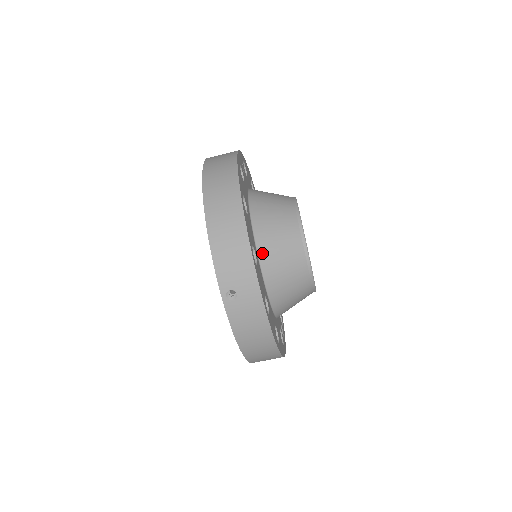
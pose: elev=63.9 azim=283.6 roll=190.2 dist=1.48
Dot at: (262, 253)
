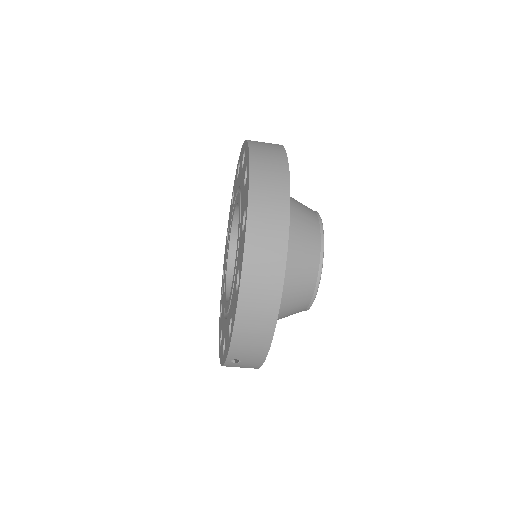
Dot at: occluded
